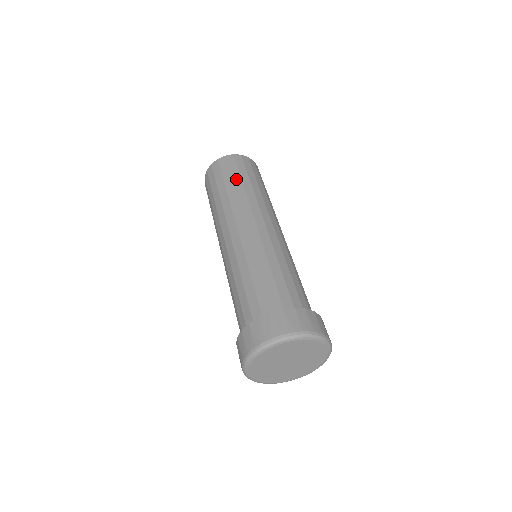
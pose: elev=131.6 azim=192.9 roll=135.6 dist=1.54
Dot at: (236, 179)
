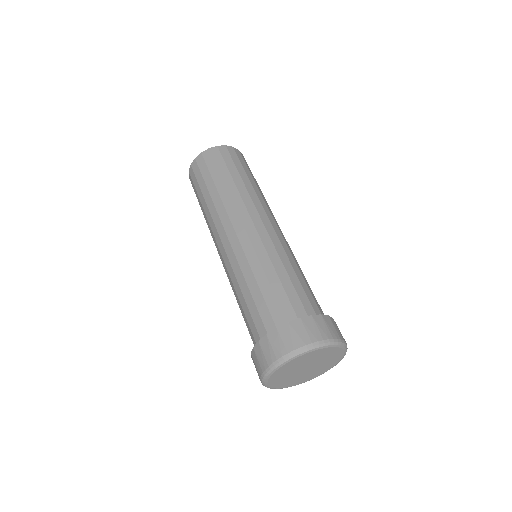
Dot at: (249, 175)
